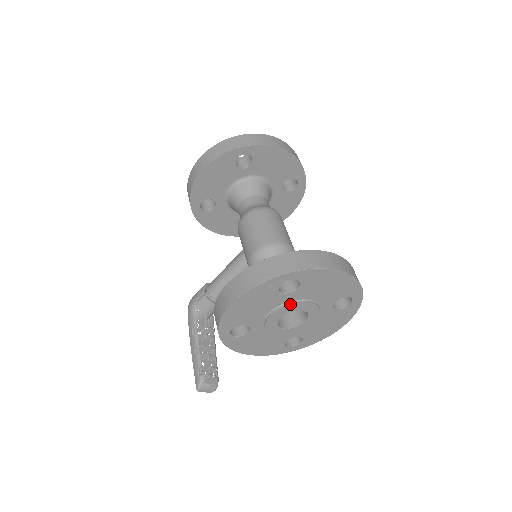
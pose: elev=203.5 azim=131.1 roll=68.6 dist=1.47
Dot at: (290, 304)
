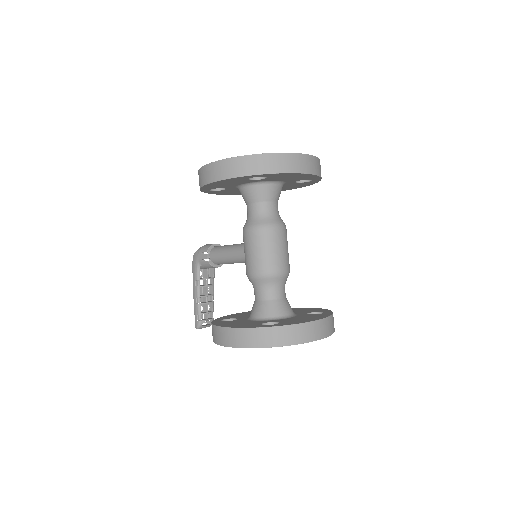
Dot at: occluded
